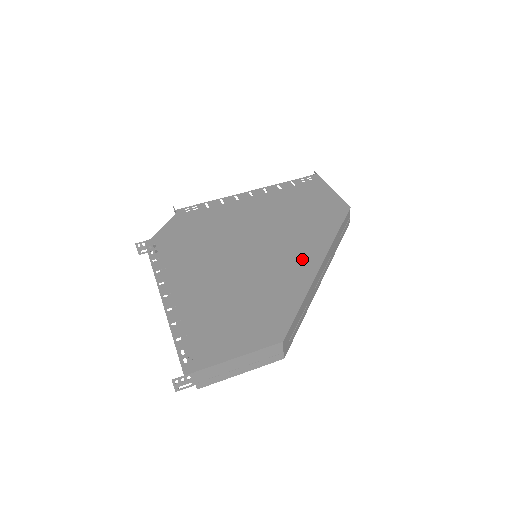
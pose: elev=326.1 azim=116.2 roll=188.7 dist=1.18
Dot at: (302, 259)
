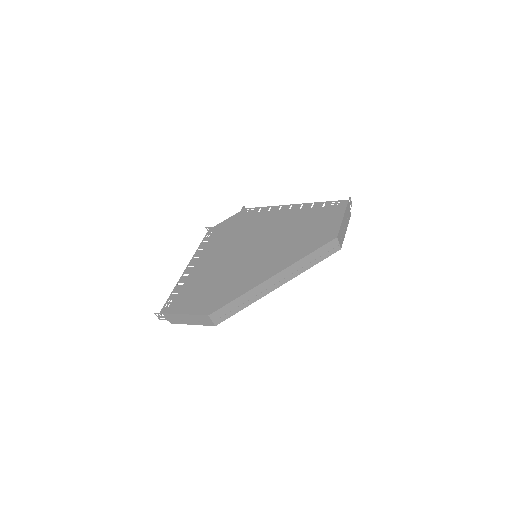
Dot at: (267, 268)
